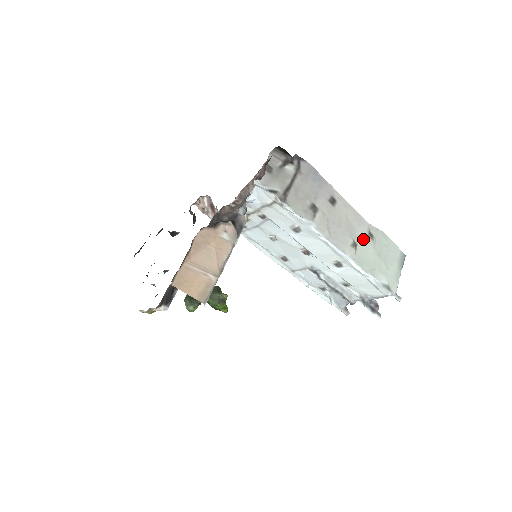
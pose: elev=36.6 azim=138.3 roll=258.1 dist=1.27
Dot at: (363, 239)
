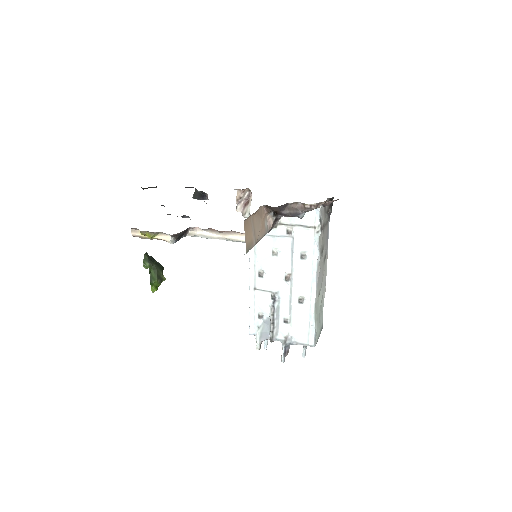
Dot at: (321, 296)
